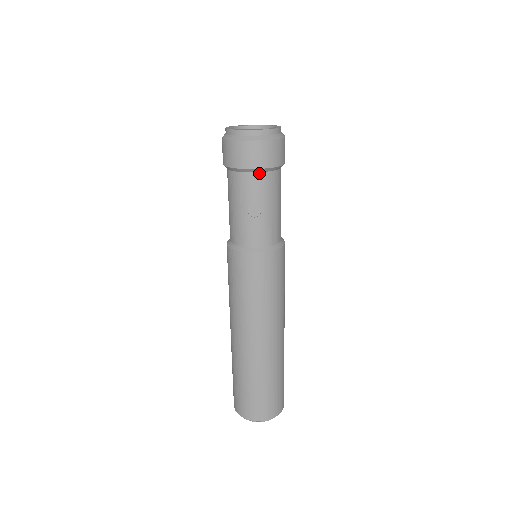
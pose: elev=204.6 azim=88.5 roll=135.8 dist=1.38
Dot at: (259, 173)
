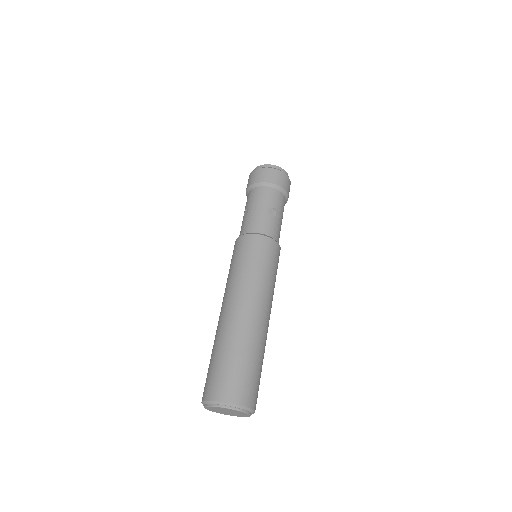
Dot at: (252, 189)
